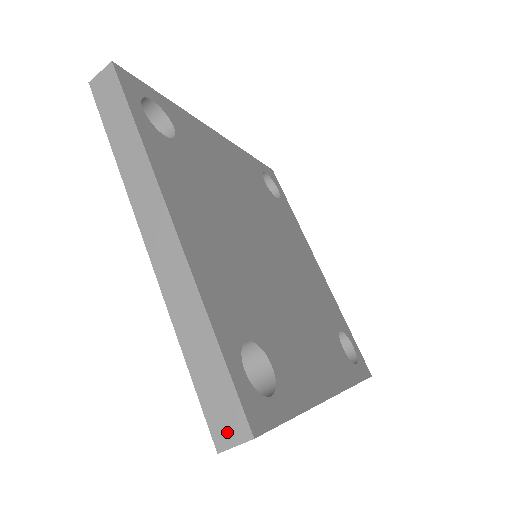
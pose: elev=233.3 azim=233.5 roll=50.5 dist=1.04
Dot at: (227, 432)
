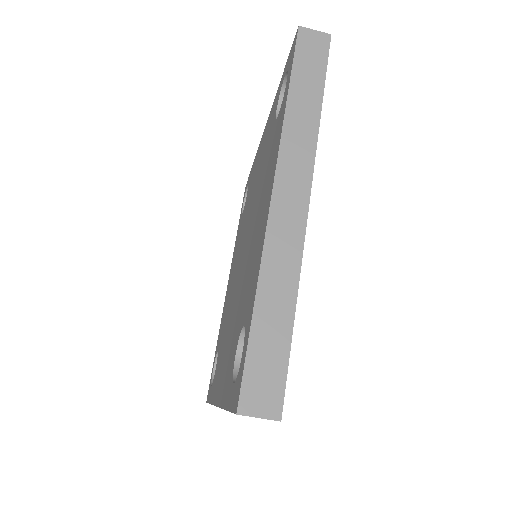
Dot at: (258, 401)
